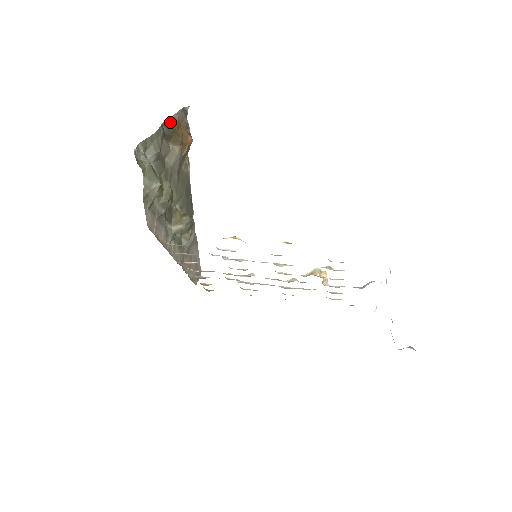
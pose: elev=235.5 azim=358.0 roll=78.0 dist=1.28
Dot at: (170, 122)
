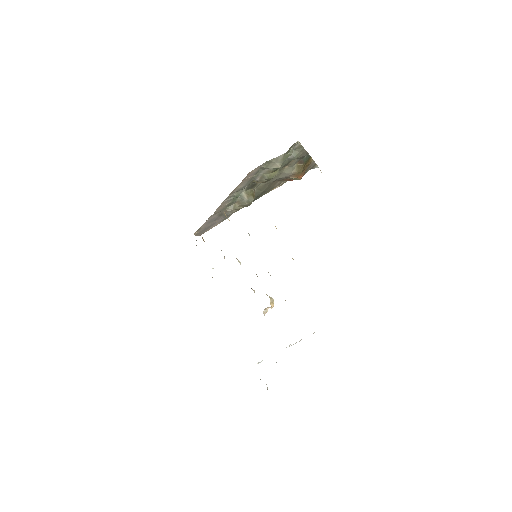
Dot at: (309, 159)
